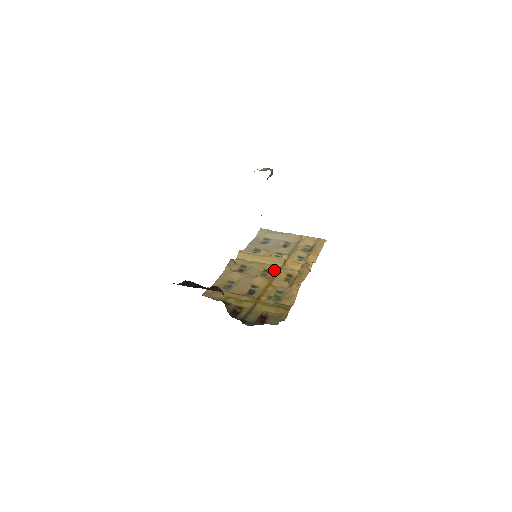
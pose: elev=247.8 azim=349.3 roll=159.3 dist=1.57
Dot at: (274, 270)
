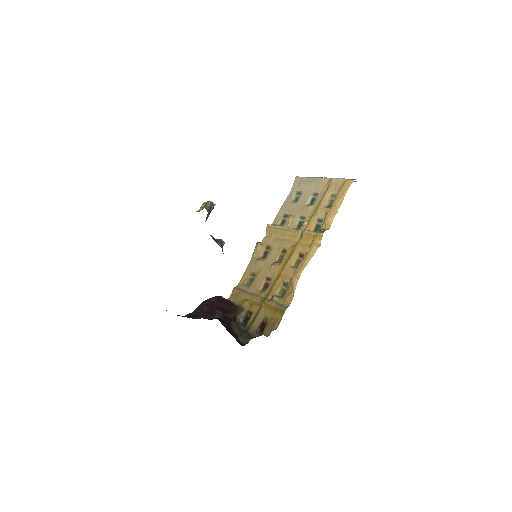
Dot at: (290, 249)
